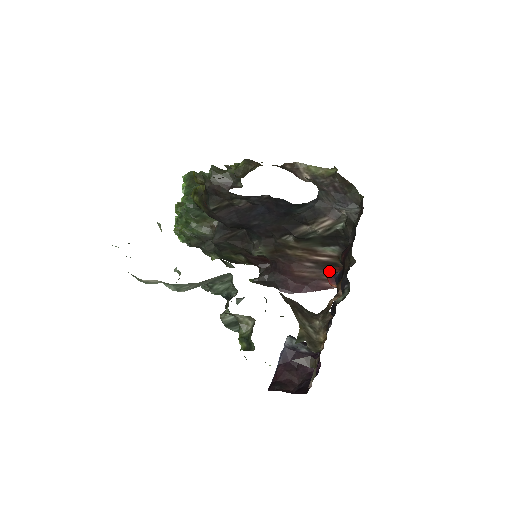
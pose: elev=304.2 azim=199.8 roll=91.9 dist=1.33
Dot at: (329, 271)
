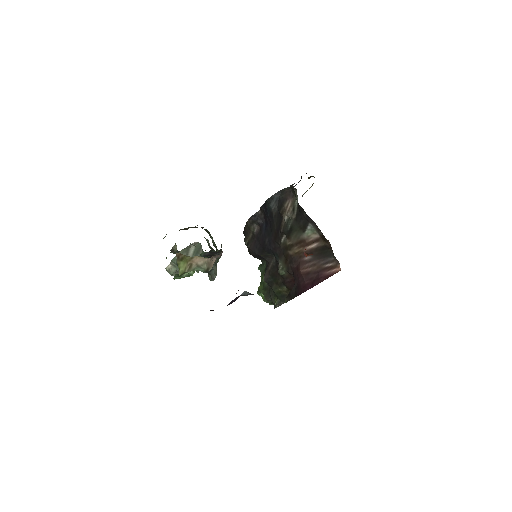
Dot at: occluded
